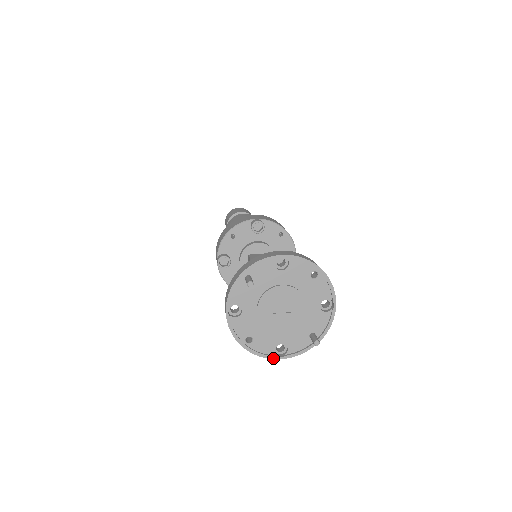
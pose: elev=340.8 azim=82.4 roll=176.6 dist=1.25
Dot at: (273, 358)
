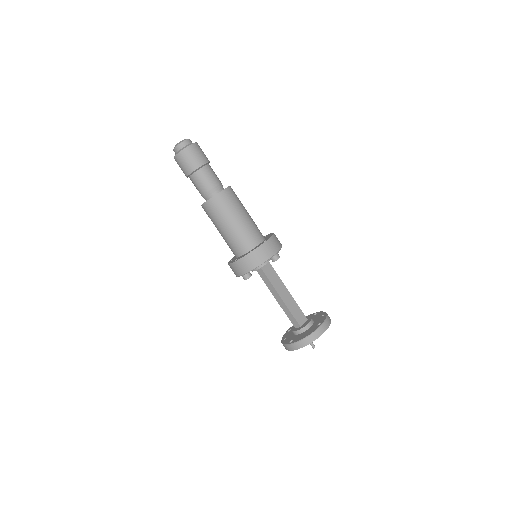
Dot at: occluded
